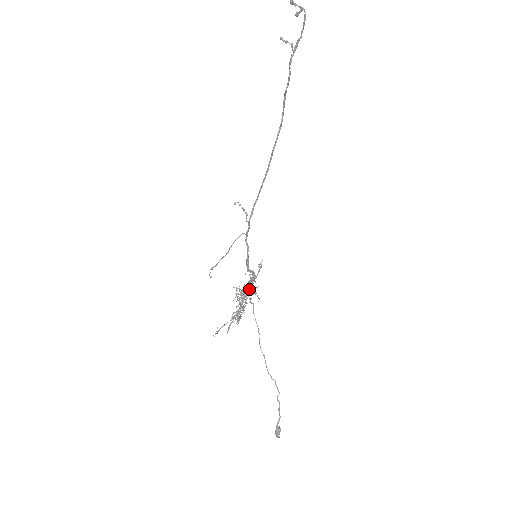
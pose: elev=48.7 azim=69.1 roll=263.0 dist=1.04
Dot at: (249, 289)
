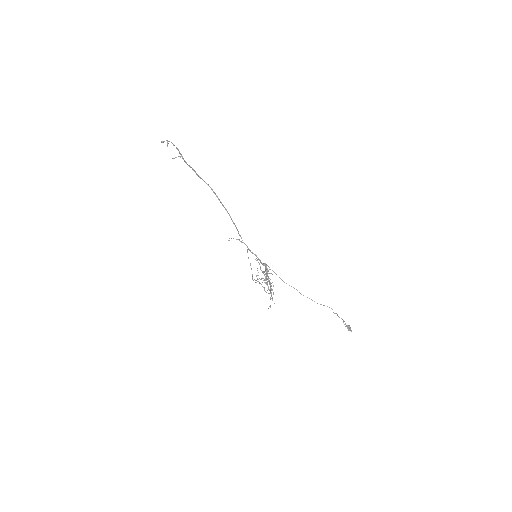
Dot at: occluded
